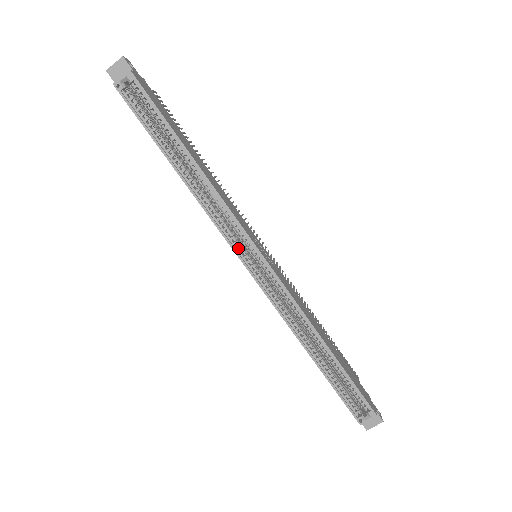
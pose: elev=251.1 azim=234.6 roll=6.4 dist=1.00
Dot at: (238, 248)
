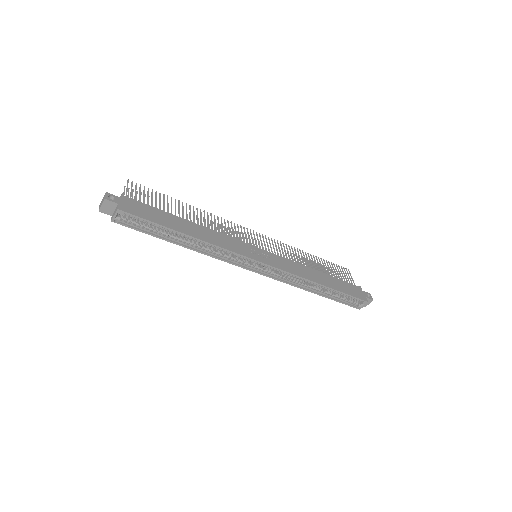
Dot at: (244, 265)
